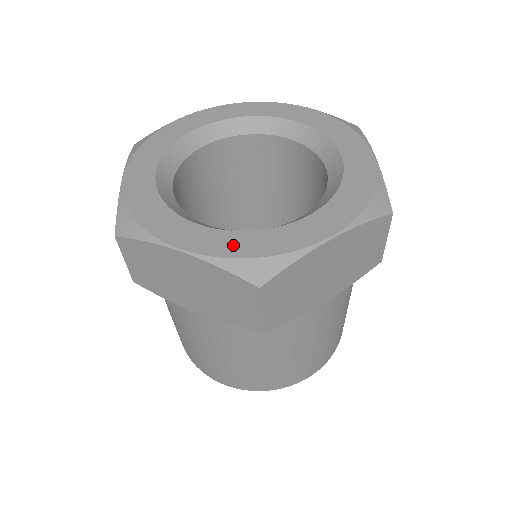
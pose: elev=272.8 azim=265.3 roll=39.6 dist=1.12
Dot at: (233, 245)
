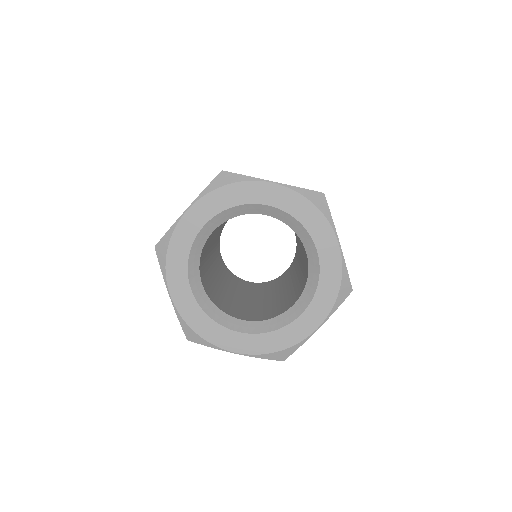
Dot at: (264, 345)
